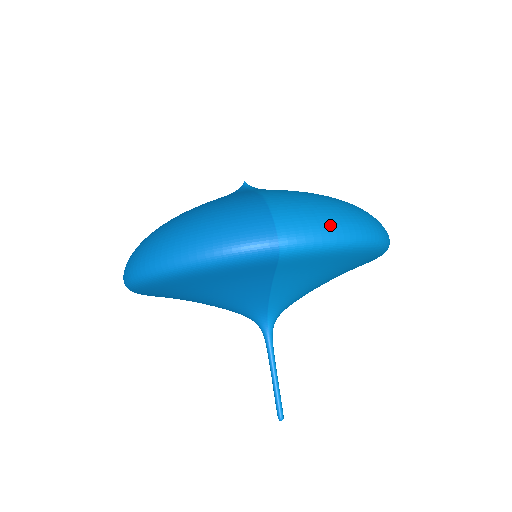
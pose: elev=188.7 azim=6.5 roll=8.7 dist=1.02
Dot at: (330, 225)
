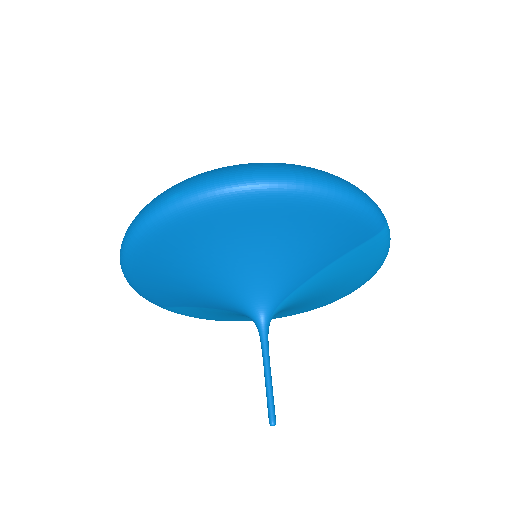
Dot at: occluded
